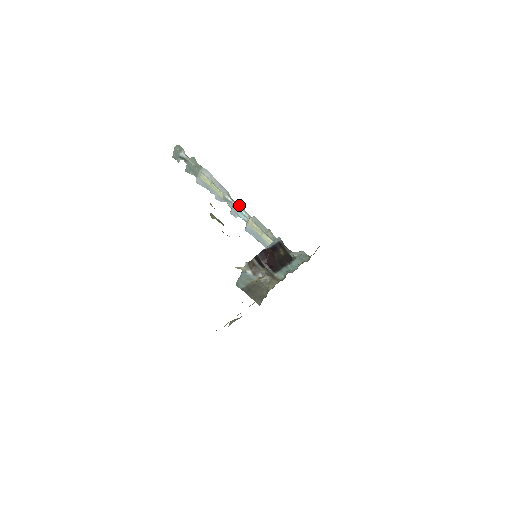
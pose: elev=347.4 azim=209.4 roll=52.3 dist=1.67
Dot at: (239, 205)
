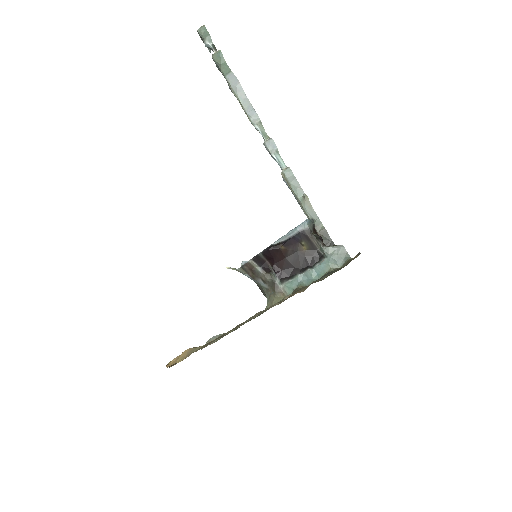
Dot at: (270, 146)
